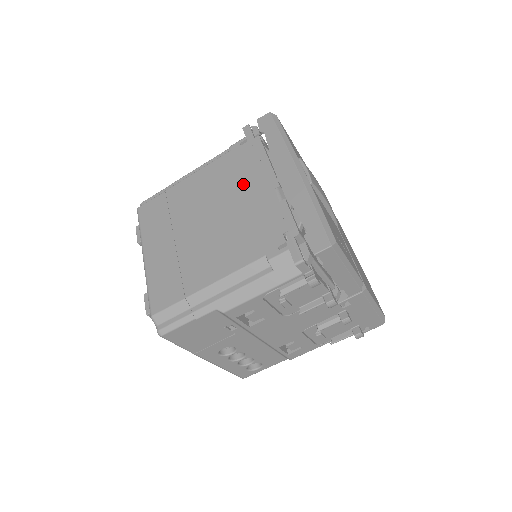
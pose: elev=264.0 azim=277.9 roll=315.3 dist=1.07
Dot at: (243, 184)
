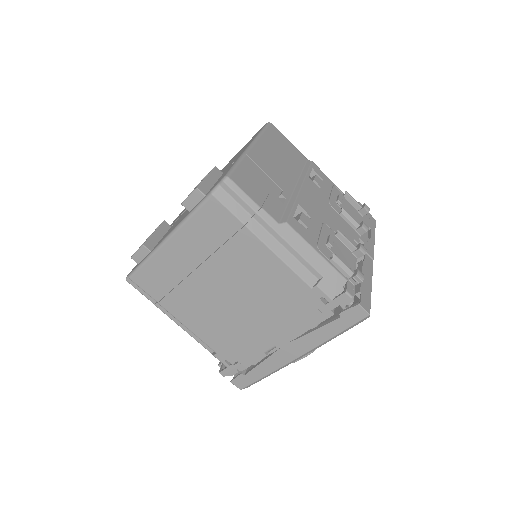
Dot at: (273, 317)
